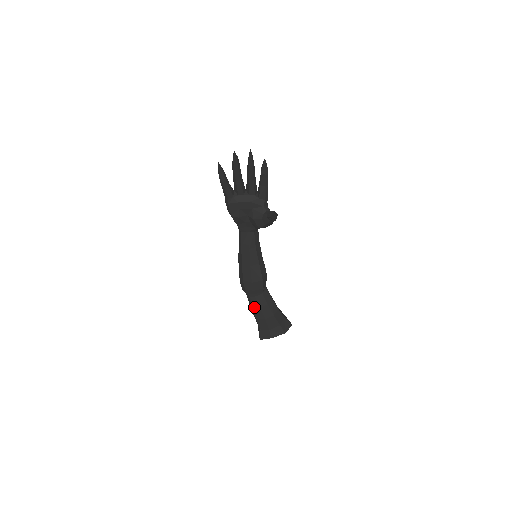
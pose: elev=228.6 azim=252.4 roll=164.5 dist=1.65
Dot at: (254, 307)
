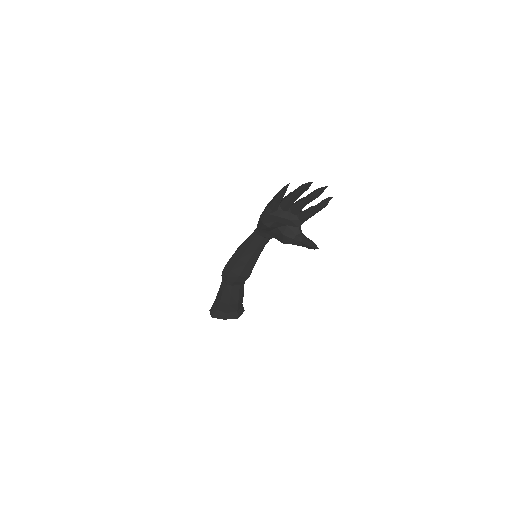
Dot at: (225, 293)
